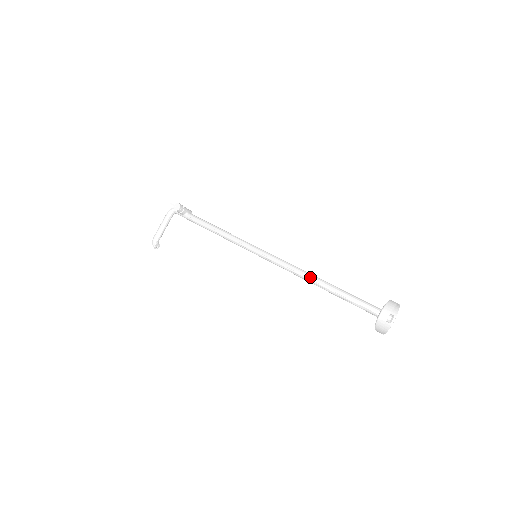
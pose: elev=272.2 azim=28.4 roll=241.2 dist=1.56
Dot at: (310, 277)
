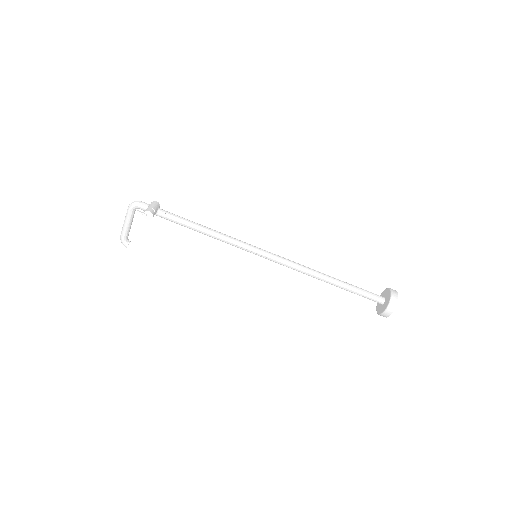
Dot at: (317, 277)
